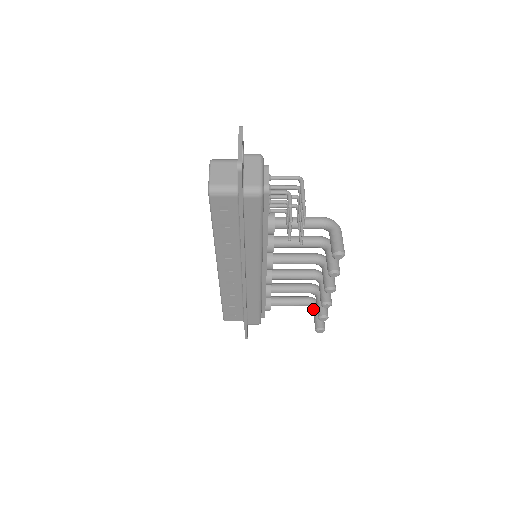
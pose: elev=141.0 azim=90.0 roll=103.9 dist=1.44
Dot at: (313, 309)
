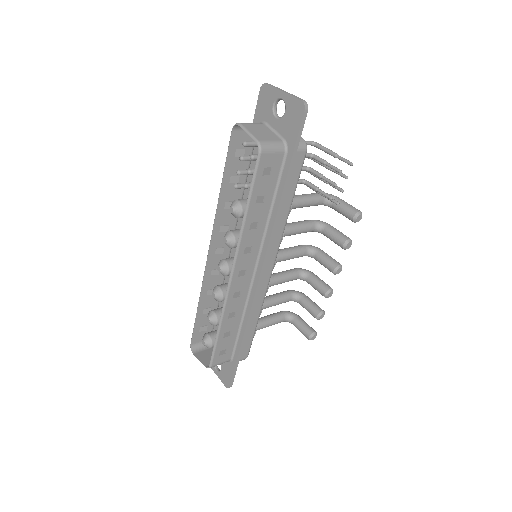
Dot at: (292, 321)
